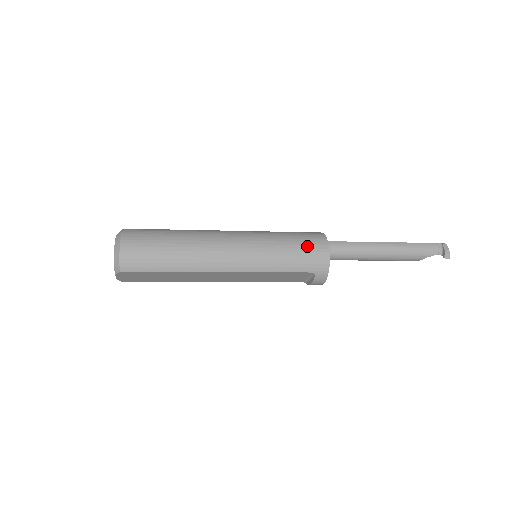
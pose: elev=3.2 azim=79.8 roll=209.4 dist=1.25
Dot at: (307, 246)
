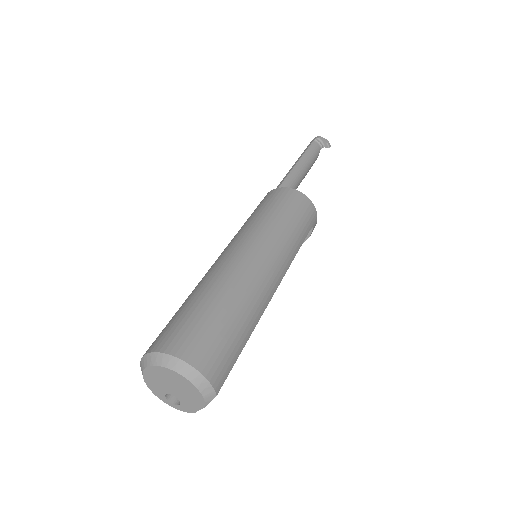
Dot at: (295, 207)
